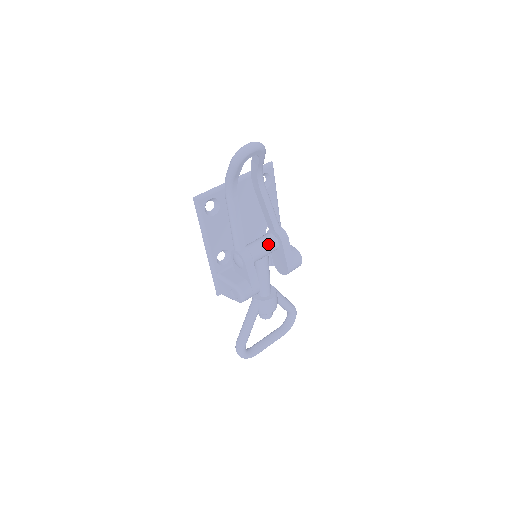
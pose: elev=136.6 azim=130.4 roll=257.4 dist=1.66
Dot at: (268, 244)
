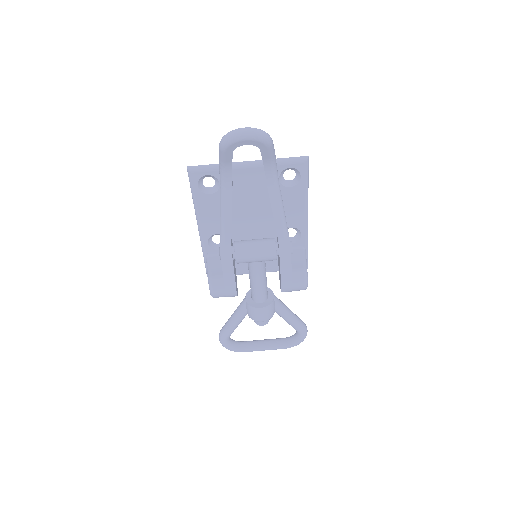
Dot at: (261, 250)
